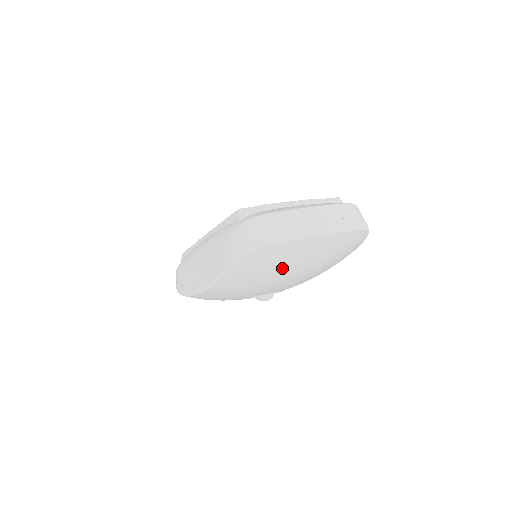
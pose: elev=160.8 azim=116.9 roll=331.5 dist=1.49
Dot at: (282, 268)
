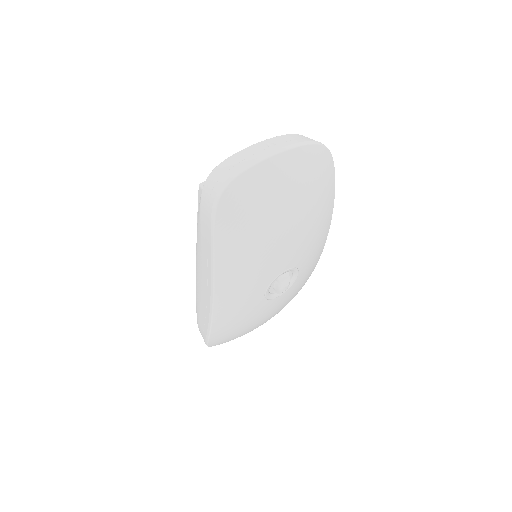
Dot at: (264, 212)
